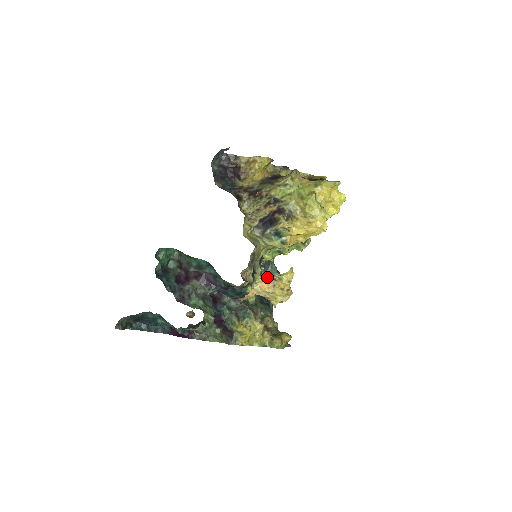
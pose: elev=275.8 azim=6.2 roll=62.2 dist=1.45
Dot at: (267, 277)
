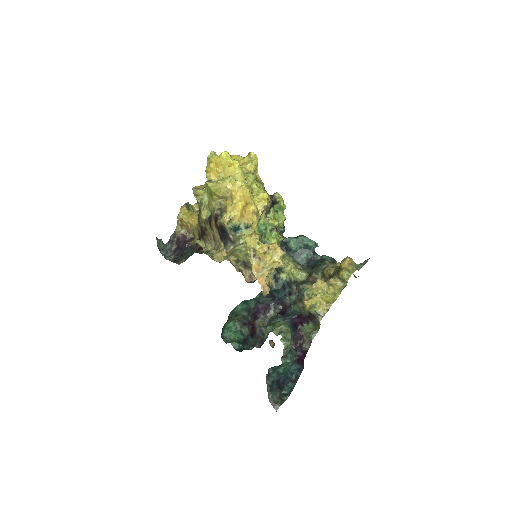
Dot at: (297, 250)
